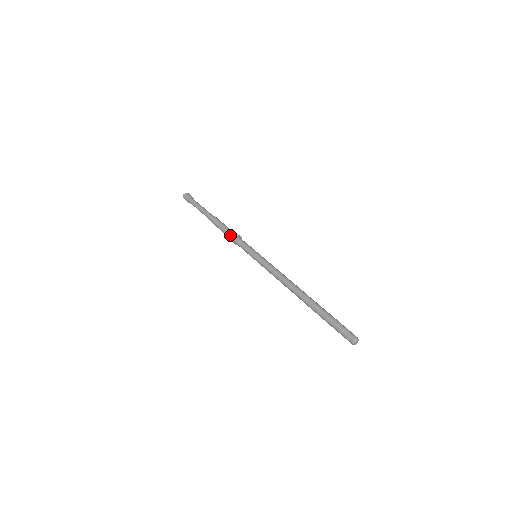
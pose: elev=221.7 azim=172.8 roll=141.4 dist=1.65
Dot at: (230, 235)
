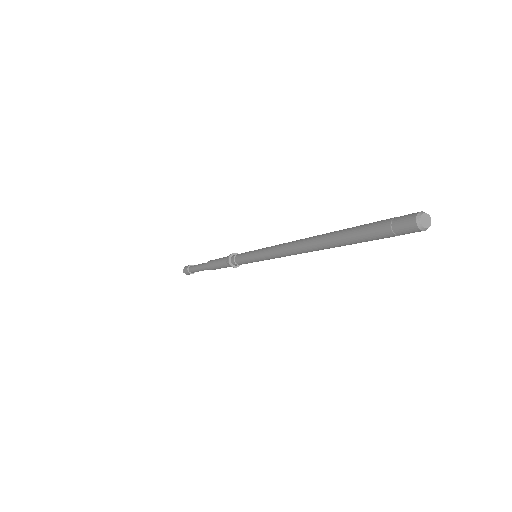
Dot at: (225, 263)
